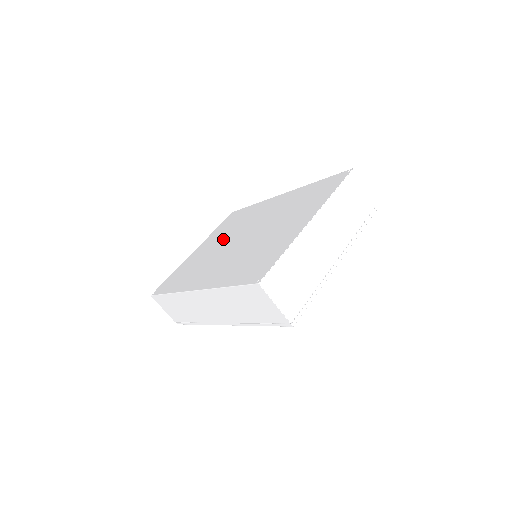
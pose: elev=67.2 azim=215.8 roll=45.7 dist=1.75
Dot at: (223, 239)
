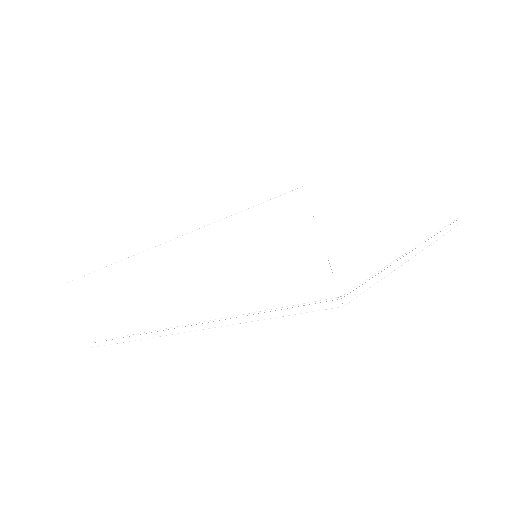
Dot at: occluded
